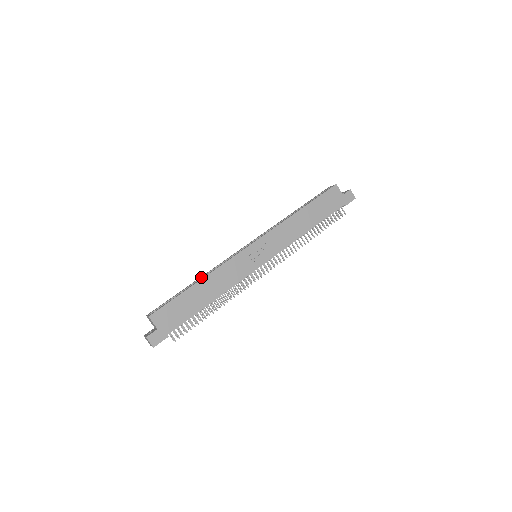
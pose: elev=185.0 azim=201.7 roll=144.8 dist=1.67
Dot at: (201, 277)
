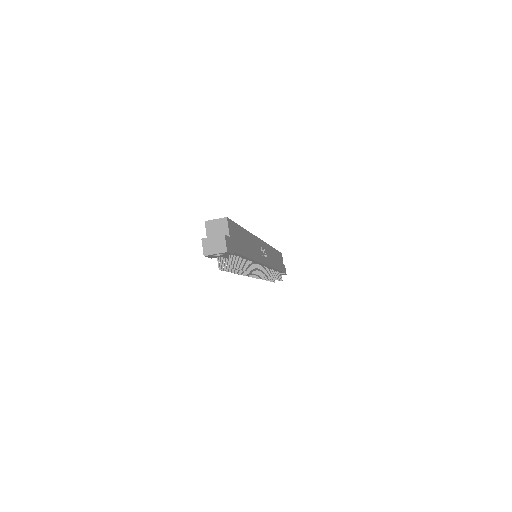
Dot at: occluded
